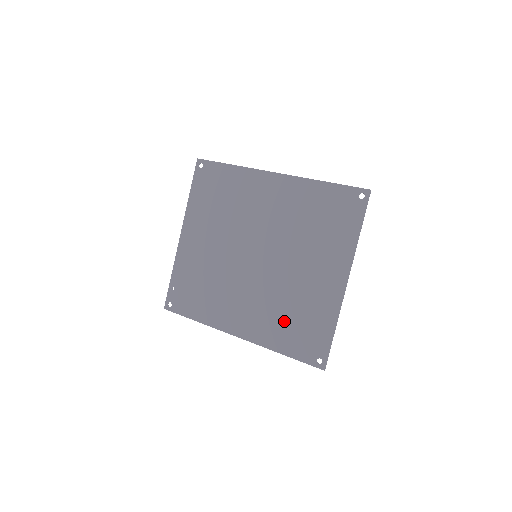
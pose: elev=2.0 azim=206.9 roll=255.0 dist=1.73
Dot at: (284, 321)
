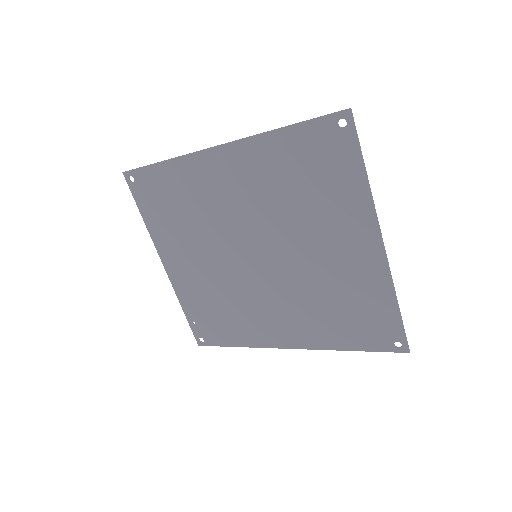
Dot at: (331, 316)
